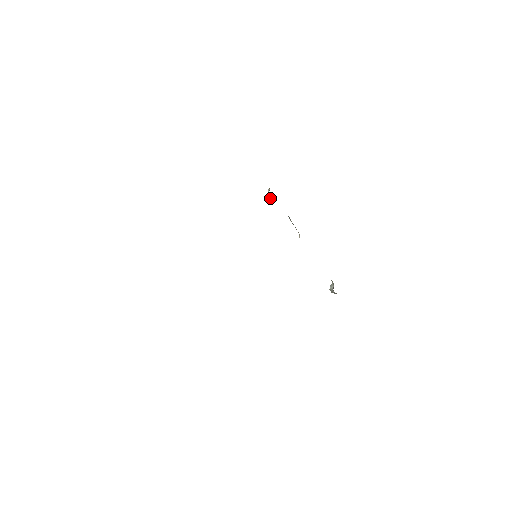
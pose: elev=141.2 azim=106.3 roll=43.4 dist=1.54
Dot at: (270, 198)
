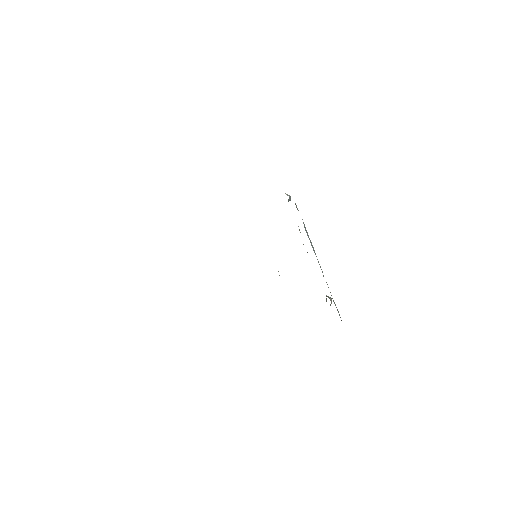
Dot at: occluded
